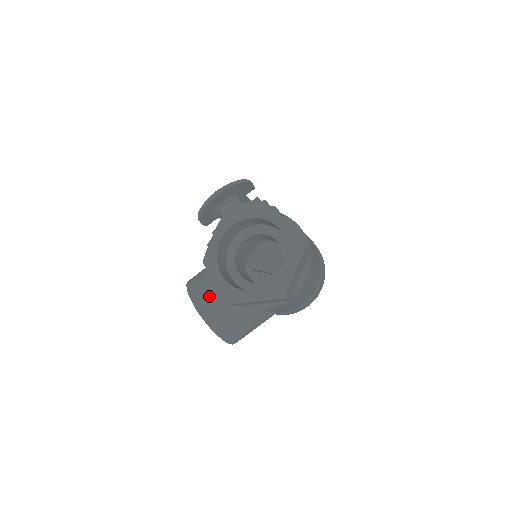
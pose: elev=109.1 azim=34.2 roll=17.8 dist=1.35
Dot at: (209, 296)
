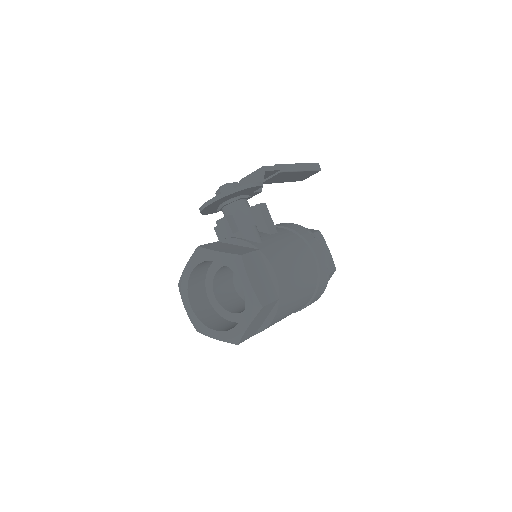
Dot at: occluded
